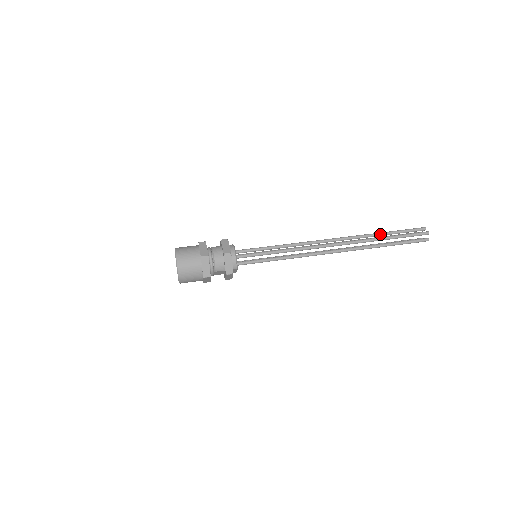
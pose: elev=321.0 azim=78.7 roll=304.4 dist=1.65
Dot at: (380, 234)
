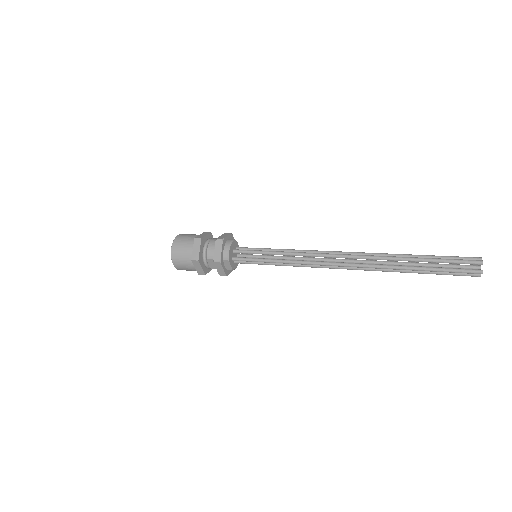
Dot at: (410, 255)
